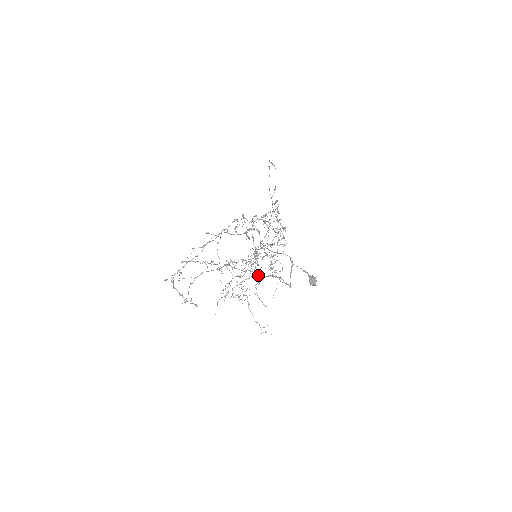
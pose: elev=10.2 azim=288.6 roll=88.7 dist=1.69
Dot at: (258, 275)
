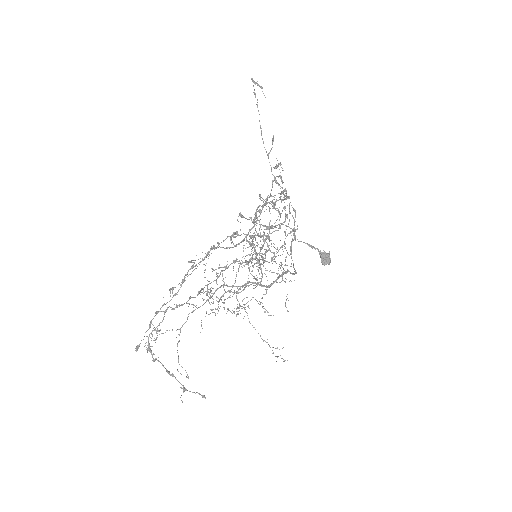
Dot at: (264, 286)
